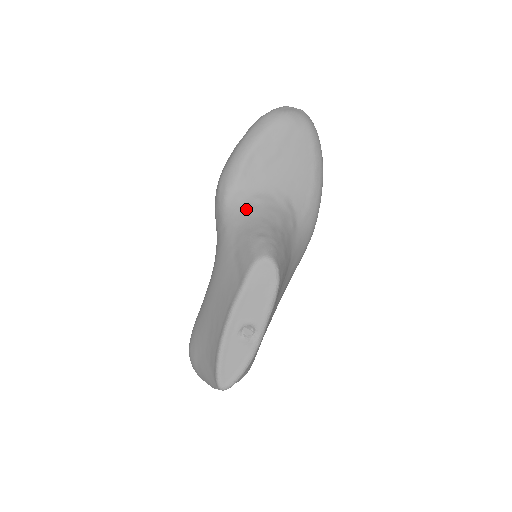
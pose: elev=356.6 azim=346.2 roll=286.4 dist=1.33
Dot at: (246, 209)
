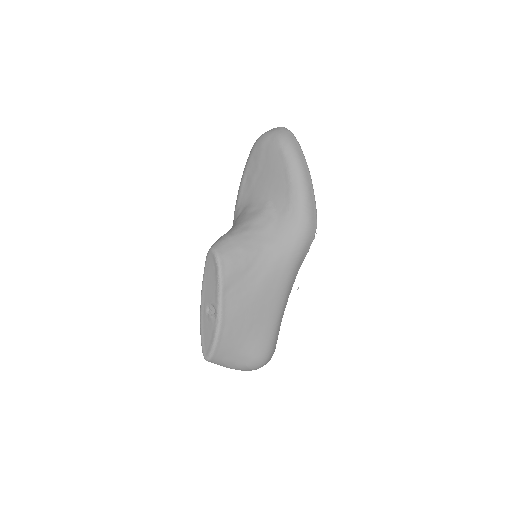
Dot at: (237, 219)
